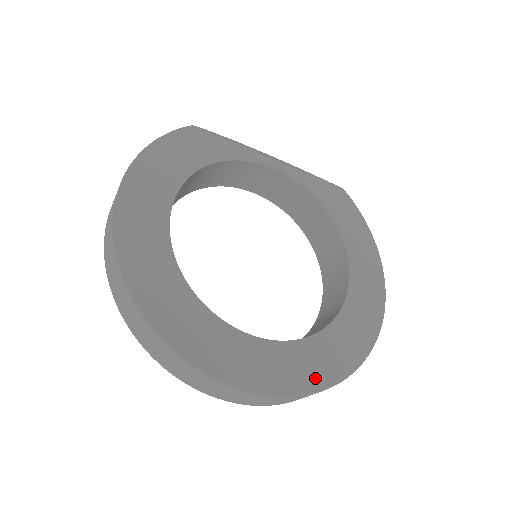
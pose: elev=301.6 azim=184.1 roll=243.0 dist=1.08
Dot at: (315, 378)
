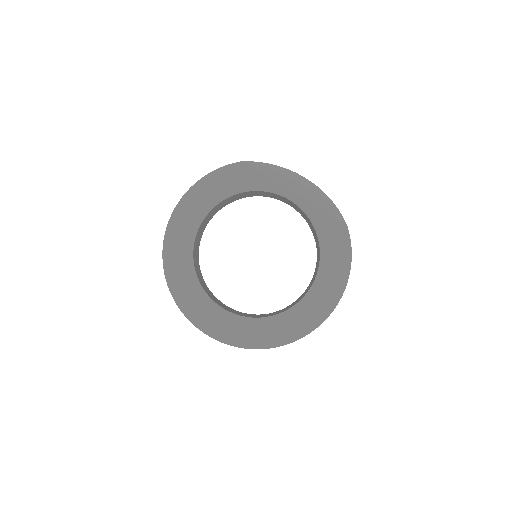
Dot at: (245, 341)
